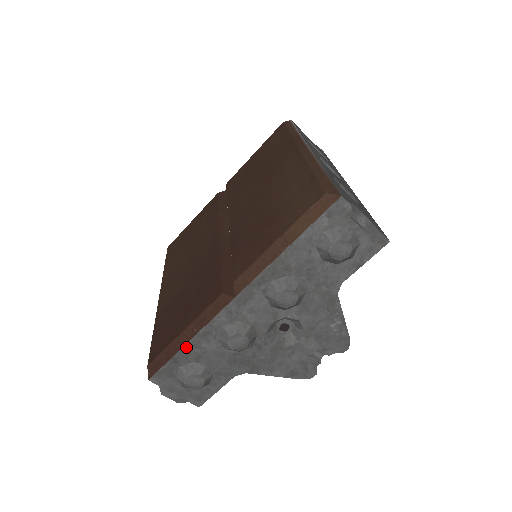
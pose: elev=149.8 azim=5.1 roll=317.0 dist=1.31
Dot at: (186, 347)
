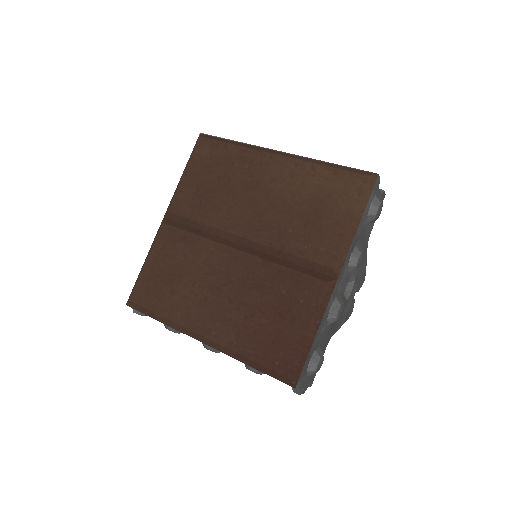
Dot at: (314, 340)
